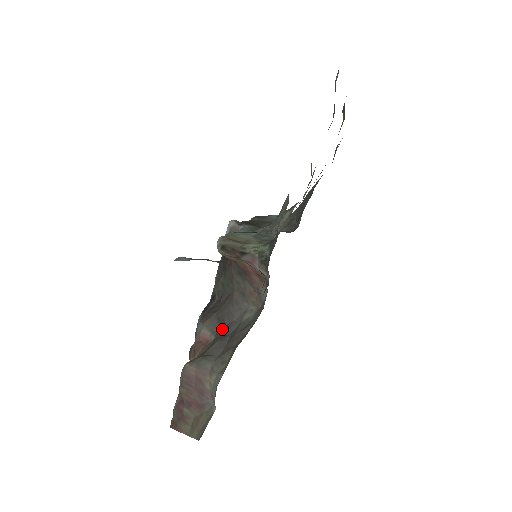
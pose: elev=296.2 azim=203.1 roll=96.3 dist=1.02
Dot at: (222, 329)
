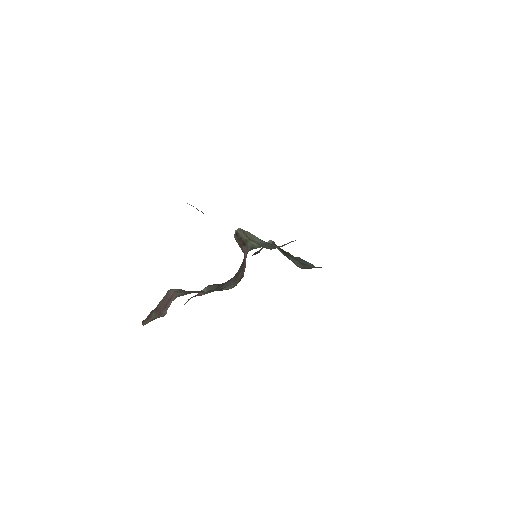
Dot at: occluded
